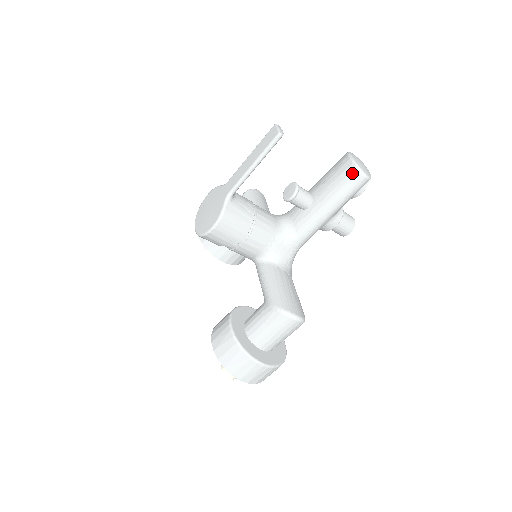
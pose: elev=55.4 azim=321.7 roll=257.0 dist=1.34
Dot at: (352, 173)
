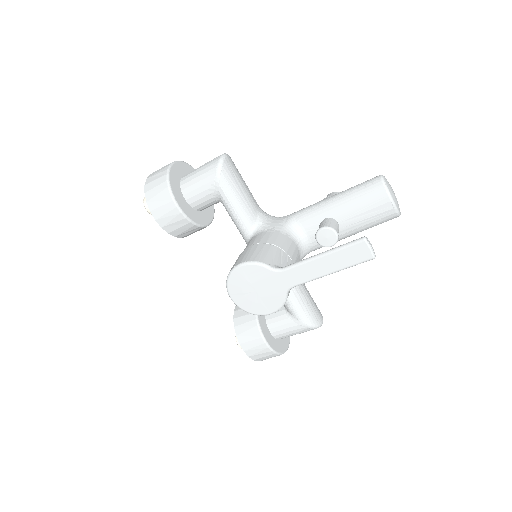
Dot at: (390, 216)
